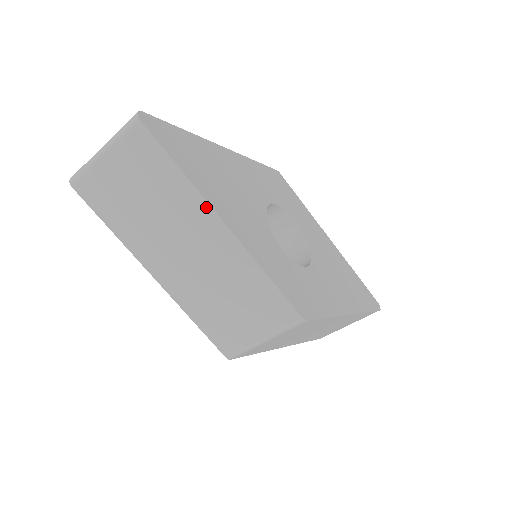
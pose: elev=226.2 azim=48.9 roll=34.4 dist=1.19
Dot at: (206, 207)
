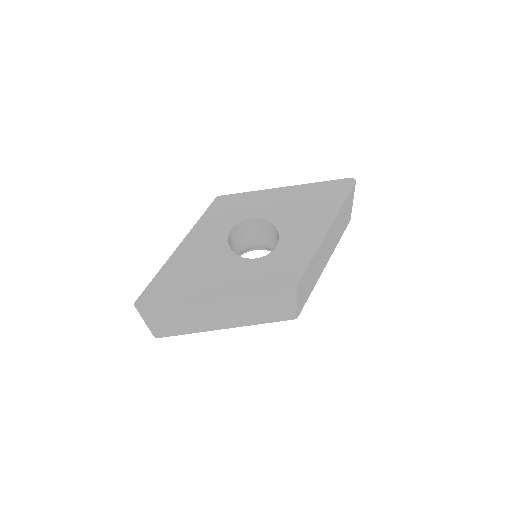
Dot at: (200, 302)
